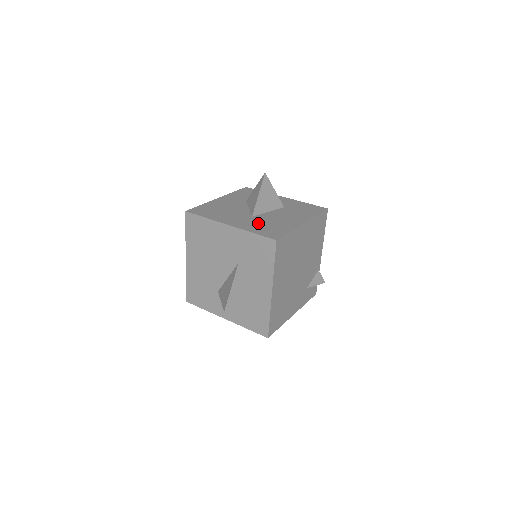
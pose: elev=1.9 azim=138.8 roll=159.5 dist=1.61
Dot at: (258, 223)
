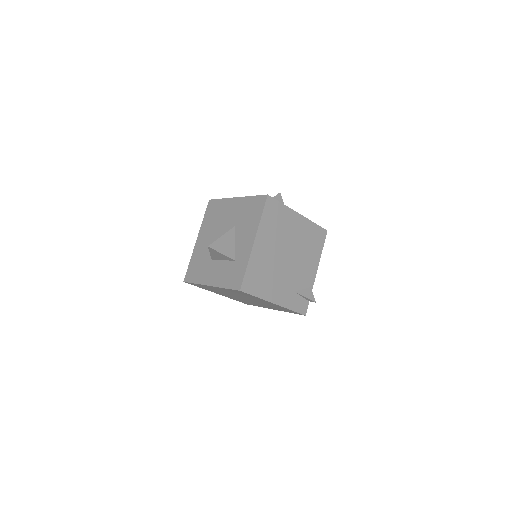
Dot at: occluded
